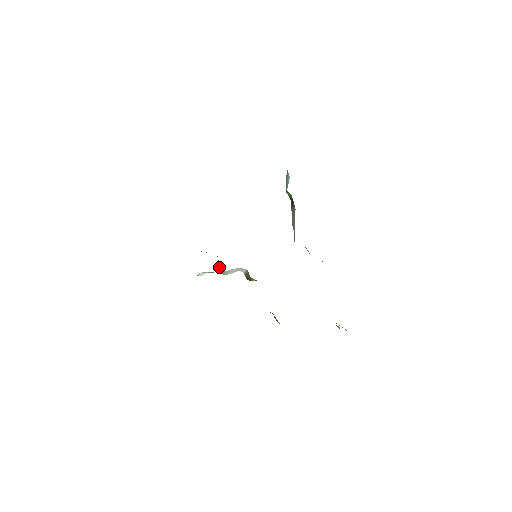
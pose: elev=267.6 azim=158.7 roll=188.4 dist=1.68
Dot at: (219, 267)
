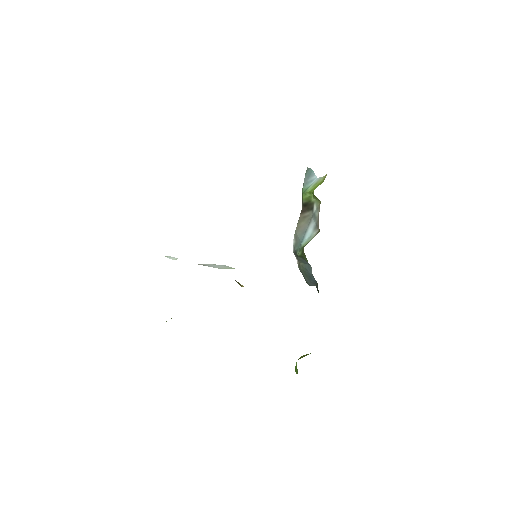
Dot at: occluded
